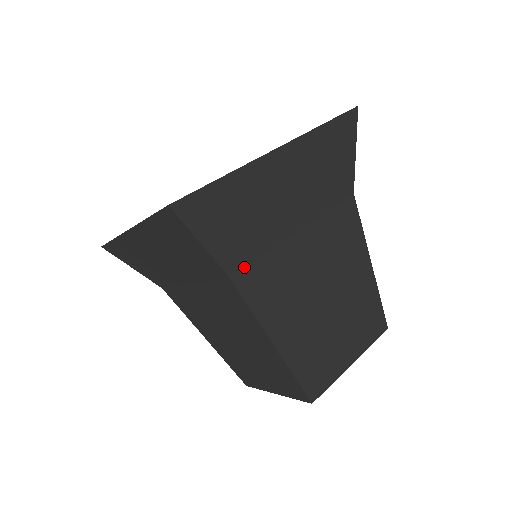
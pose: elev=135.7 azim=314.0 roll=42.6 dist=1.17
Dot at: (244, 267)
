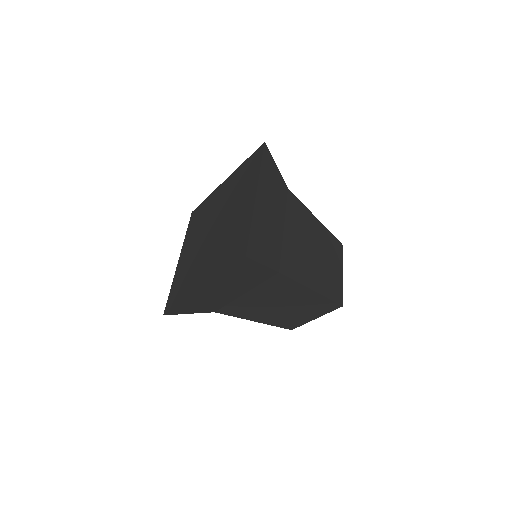
Dot at: (280, 263)
